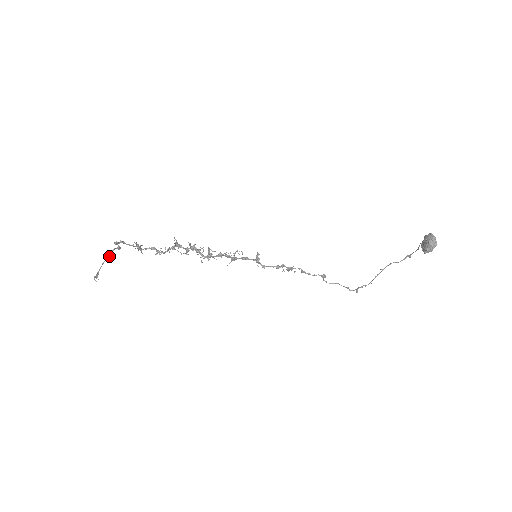
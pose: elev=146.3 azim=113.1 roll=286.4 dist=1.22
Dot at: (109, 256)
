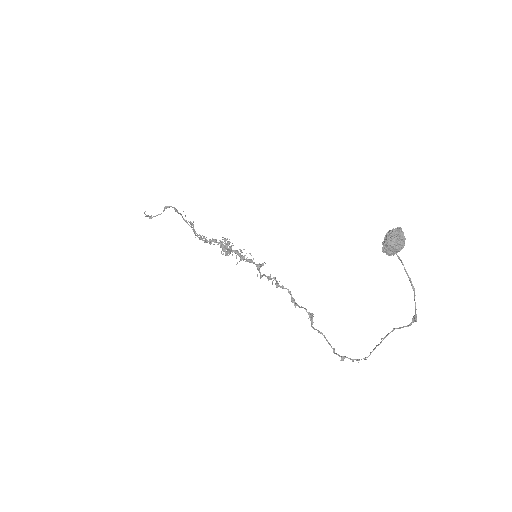
Dot at: (164, 207)
